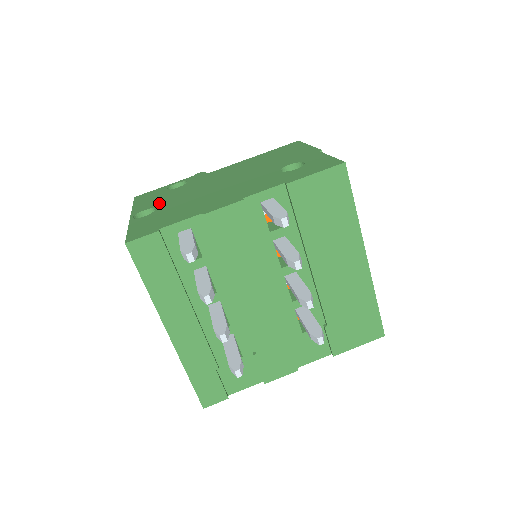
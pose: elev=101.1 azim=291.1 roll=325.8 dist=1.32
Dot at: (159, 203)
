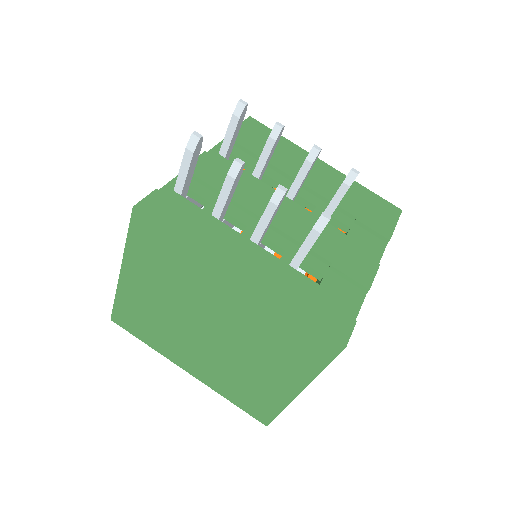
Dot at: occluded
